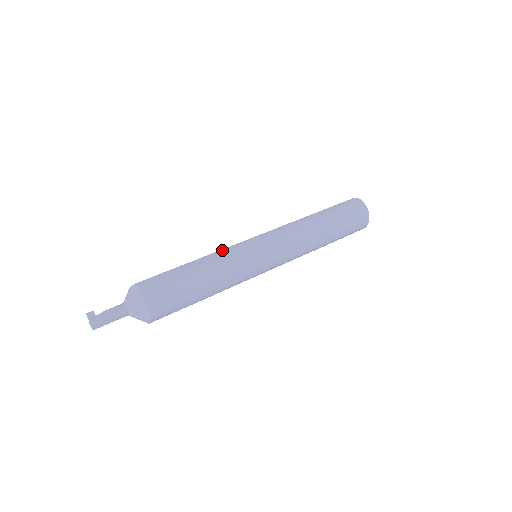
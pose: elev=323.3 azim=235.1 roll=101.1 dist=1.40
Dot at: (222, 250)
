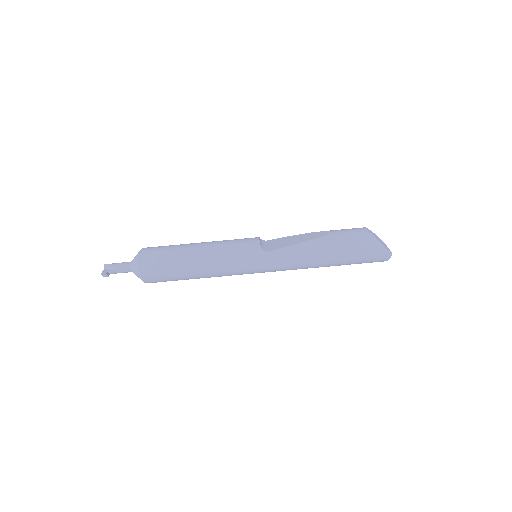
Dot at: (222, 267)
